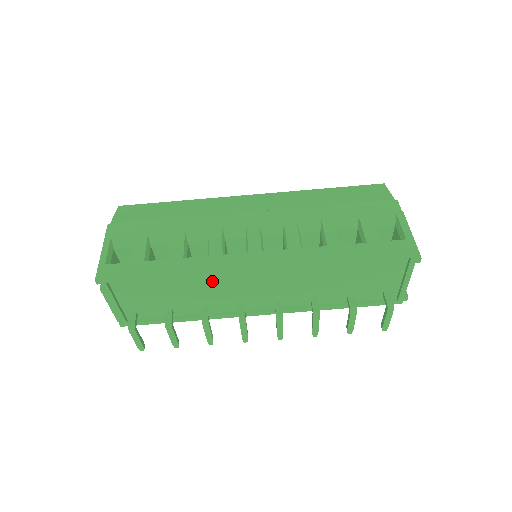
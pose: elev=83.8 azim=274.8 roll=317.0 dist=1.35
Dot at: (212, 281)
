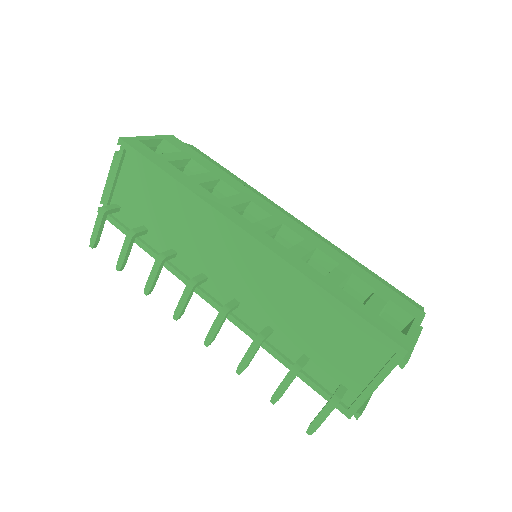
Dot at: (201, 222)
